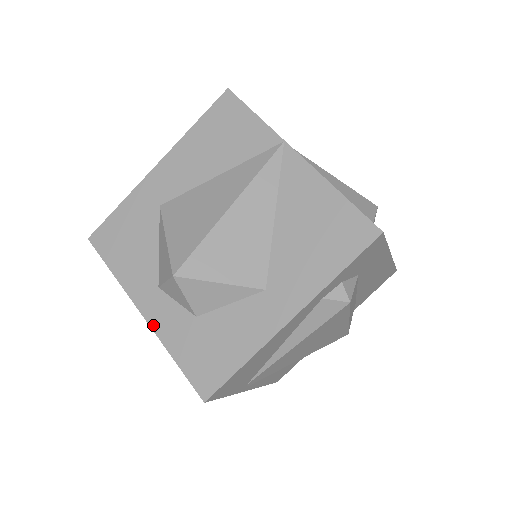
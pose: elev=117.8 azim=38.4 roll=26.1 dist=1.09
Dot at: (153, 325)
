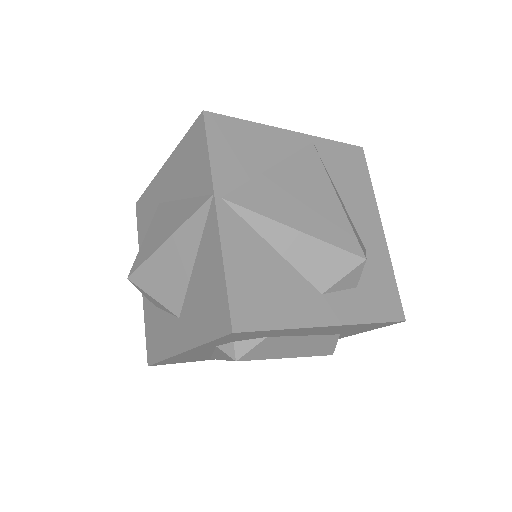
Dot at: occluded
